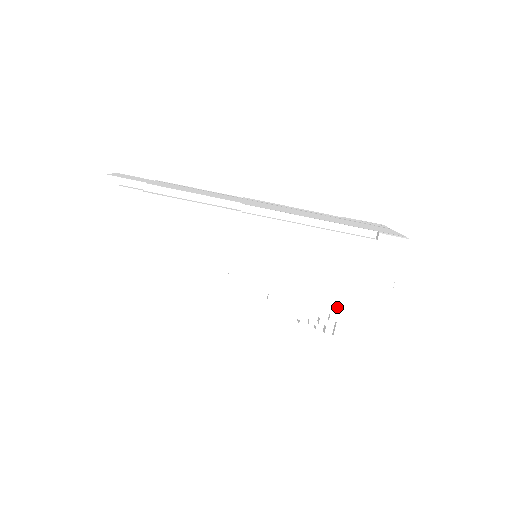
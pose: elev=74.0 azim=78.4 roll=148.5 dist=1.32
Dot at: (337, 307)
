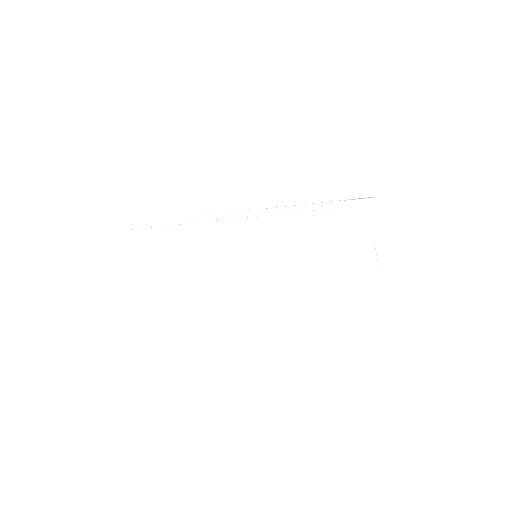
Dot at: (330, 277)
